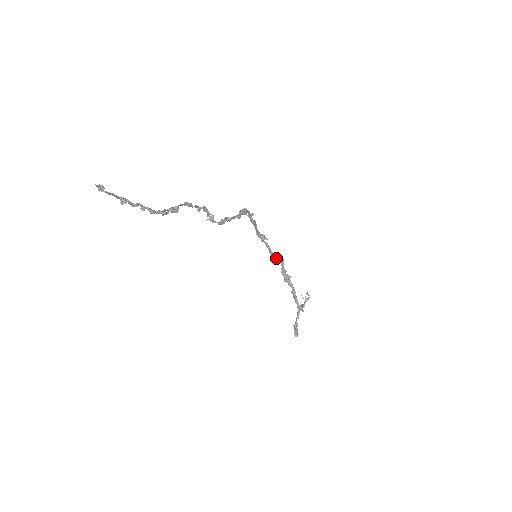
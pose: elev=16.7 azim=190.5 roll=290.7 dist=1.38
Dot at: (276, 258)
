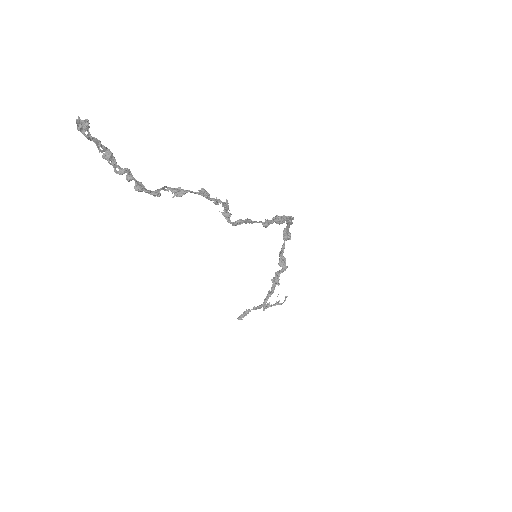
Dot at: (280, 263)
